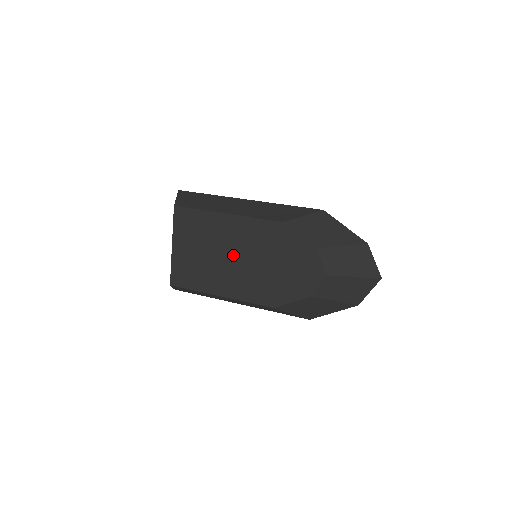
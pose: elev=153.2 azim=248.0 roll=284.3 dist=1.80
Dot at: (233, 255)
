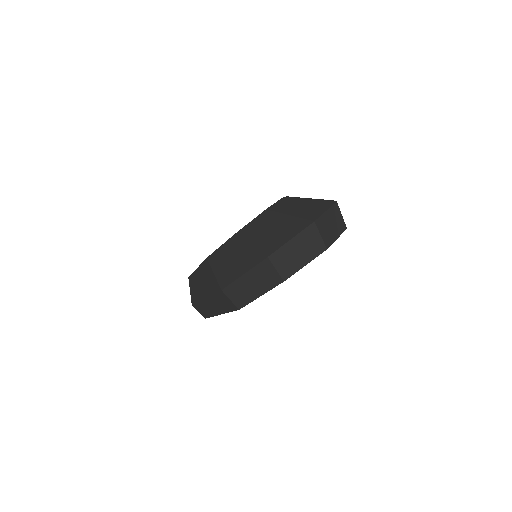
Dot at: occluded
